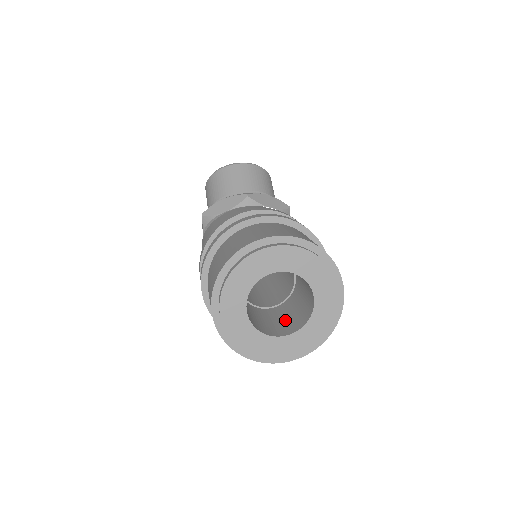
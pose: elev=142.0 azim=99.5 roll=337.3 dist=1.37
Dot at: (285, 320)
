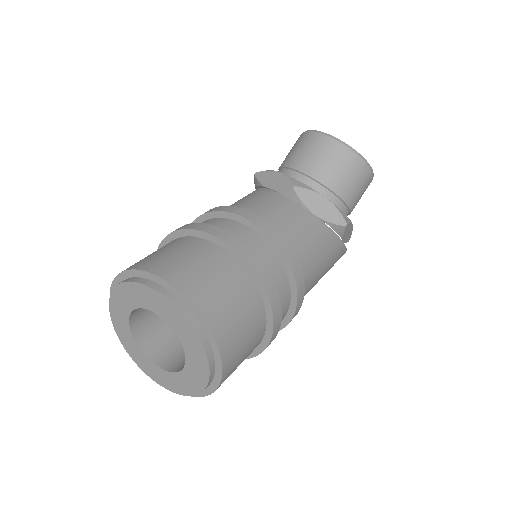
Dot at: occluded
